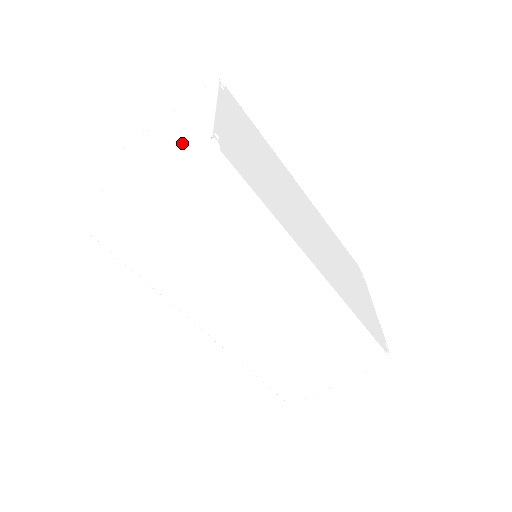
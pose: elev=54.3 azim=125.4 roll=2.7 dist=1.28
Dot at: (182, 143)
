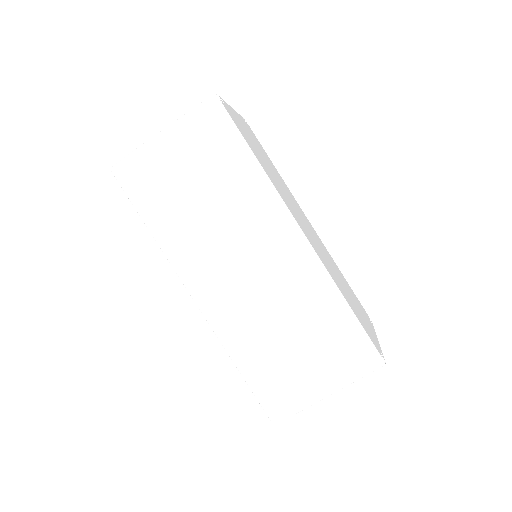
Dot at: occluded
